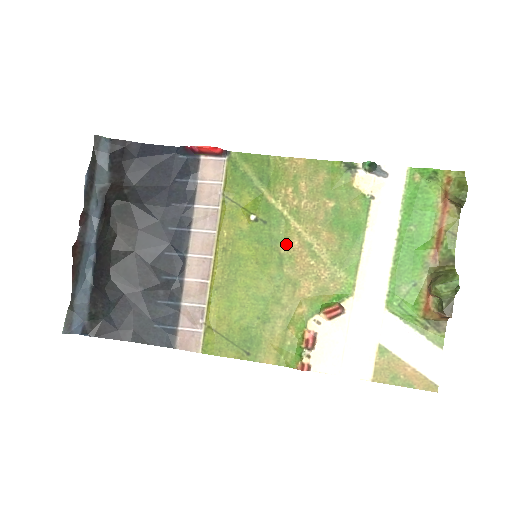
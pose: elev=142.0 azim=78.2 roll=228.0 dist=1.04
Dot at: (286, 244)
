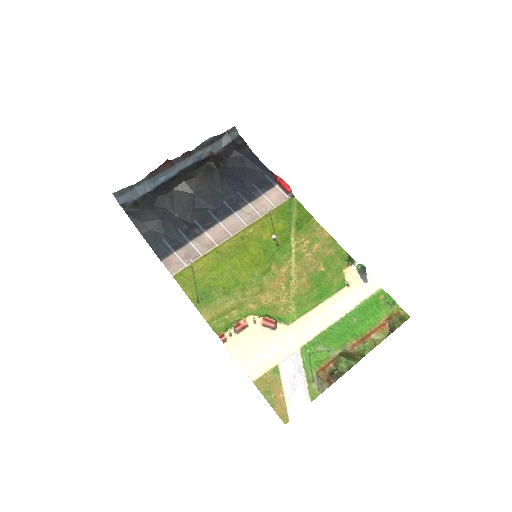
Dot at: (278, 266)
